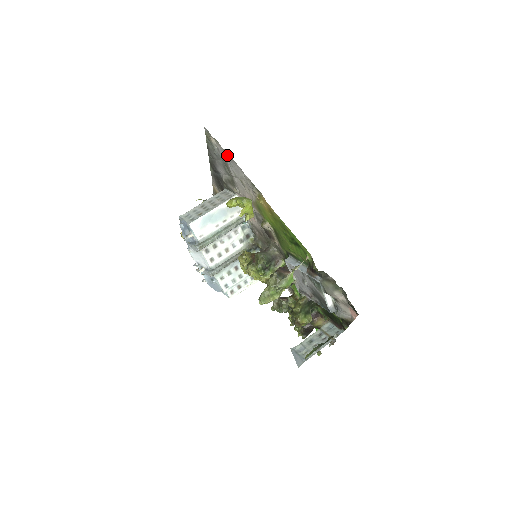
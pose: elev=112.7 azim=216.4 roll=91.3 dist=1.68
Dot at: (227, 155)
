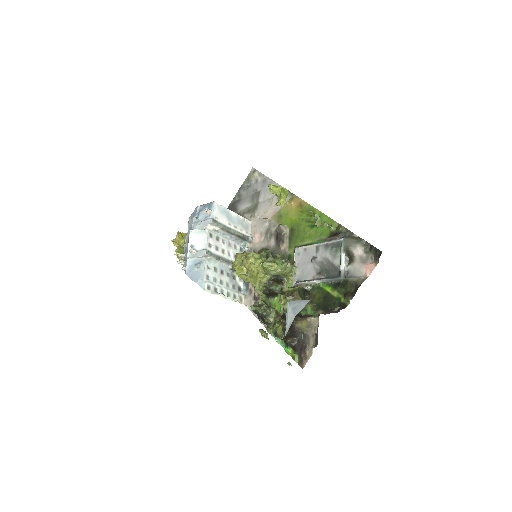
Dot at: (267, 181)
